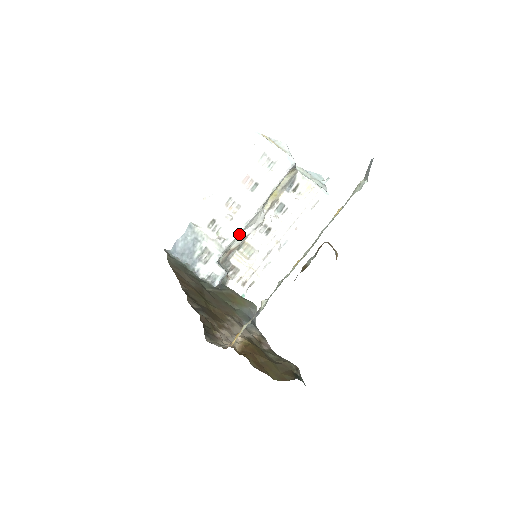
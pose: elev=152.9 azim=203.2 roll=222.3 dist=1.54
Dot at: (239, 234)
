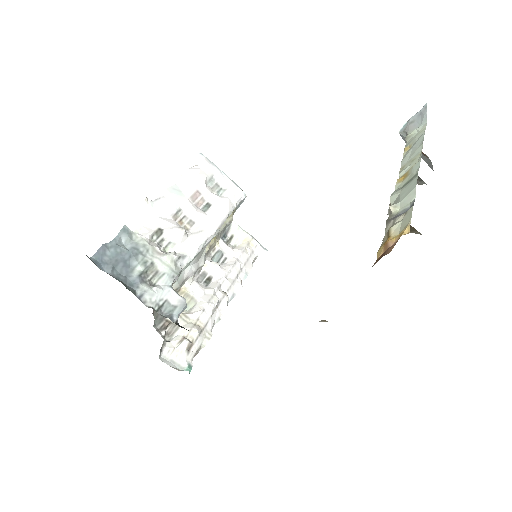
Dot at: occluded
